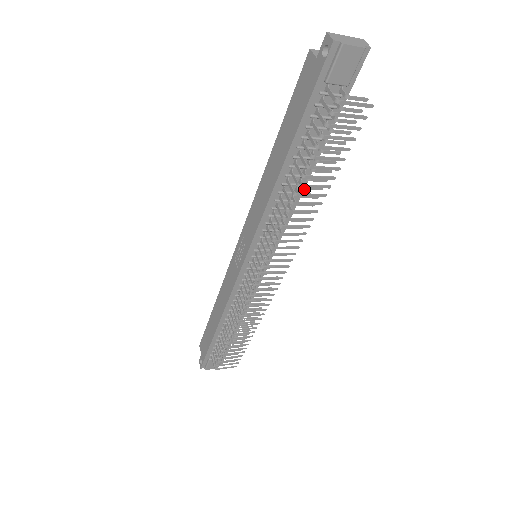
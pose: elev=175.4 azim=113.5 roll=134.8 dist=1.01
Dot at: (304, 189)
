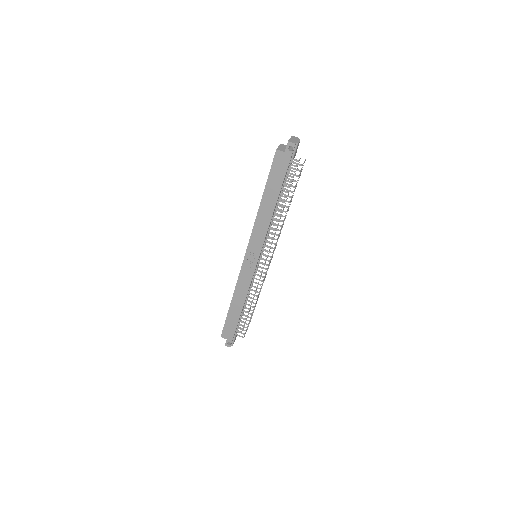
Dot at: occluded
